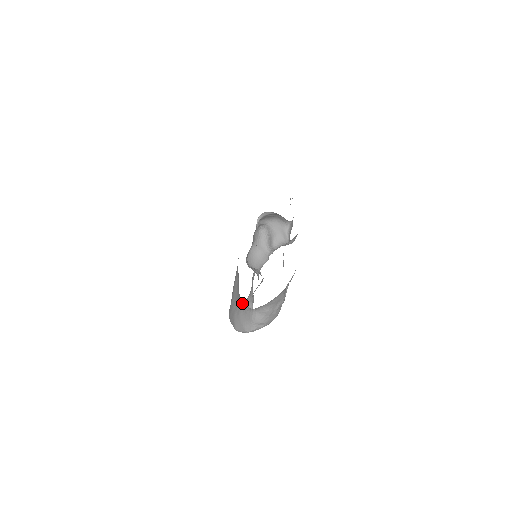
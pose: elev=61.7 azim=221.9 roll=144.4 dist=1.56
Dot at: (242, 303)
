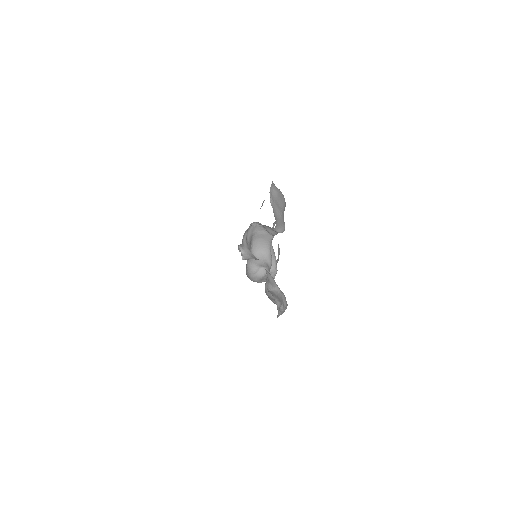
Dot at: occluded
